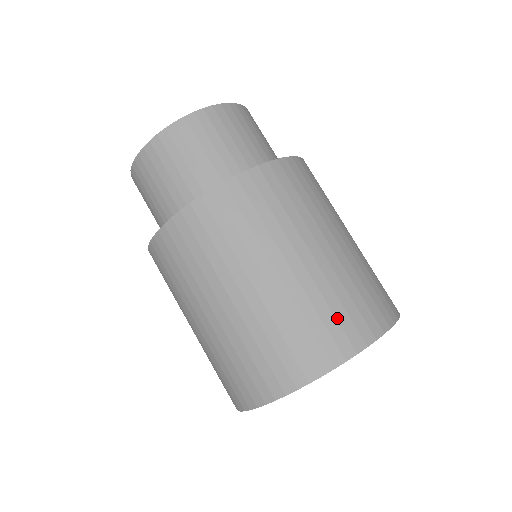
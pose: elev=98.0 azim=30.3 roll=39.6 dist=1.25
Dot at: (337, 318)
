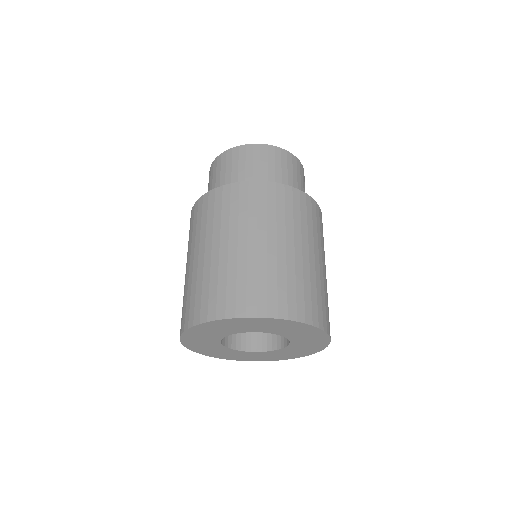
Dot at: (326, 307)
